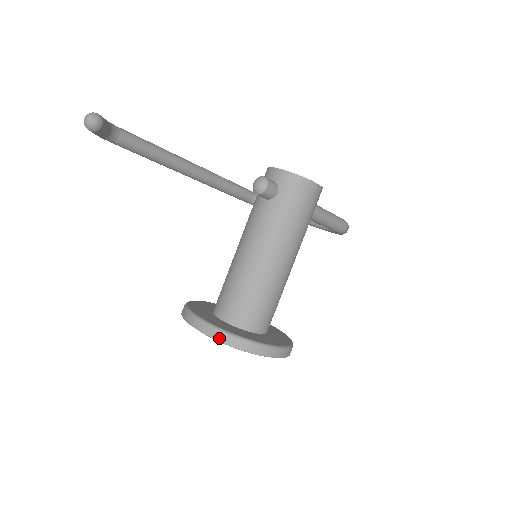
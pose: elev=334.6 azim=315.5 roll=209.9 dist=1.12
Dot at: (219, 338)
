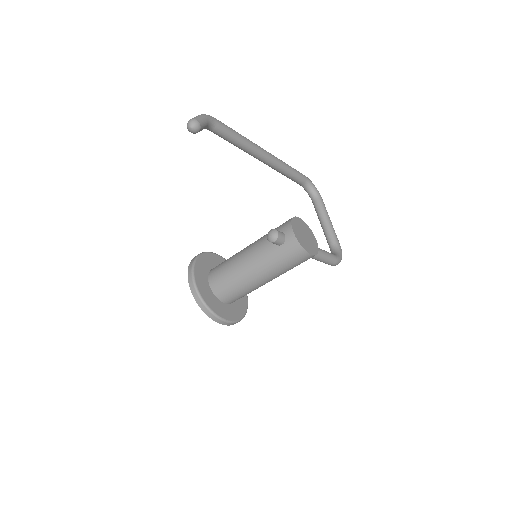
Dot at: (197, 300)
